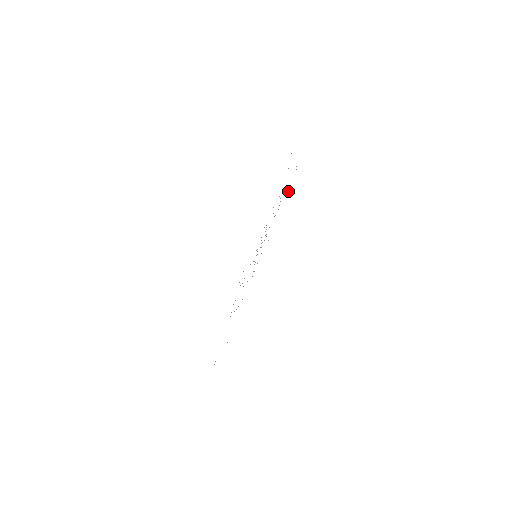
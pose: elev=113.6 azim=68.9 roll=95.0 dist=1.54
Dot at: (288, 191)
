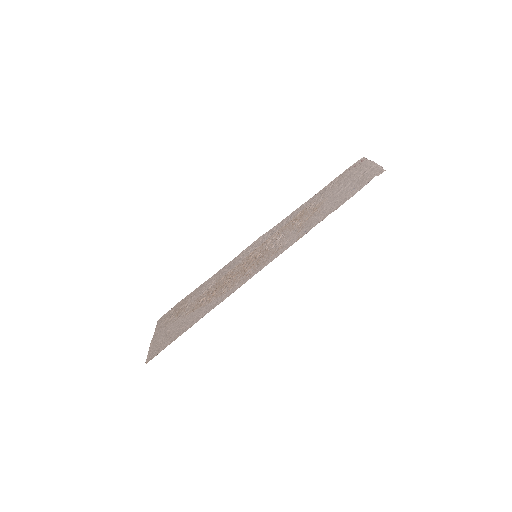
Dot at: (330, 182)
